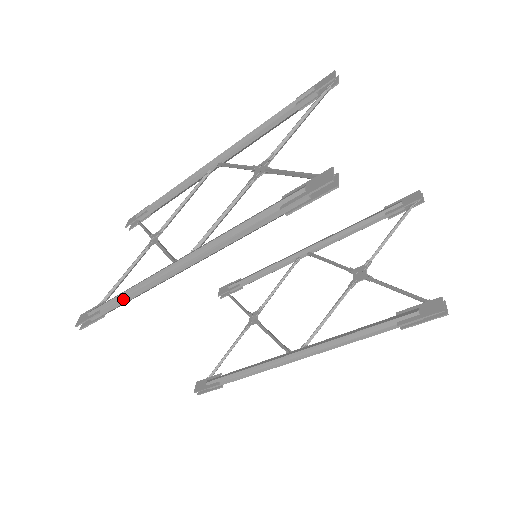
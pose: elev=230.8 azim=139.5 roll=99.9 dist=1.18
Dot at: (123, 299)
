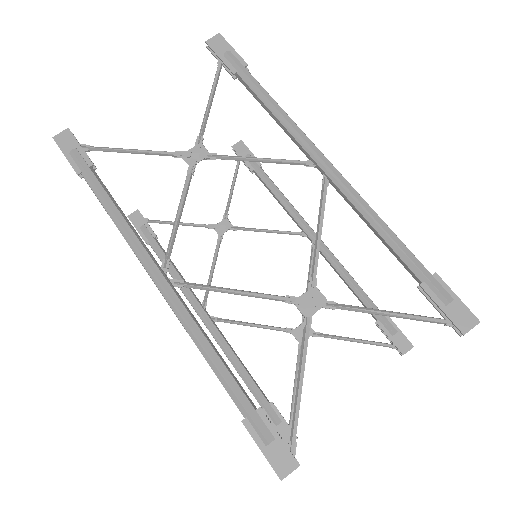
Dot at: (104, 207)
